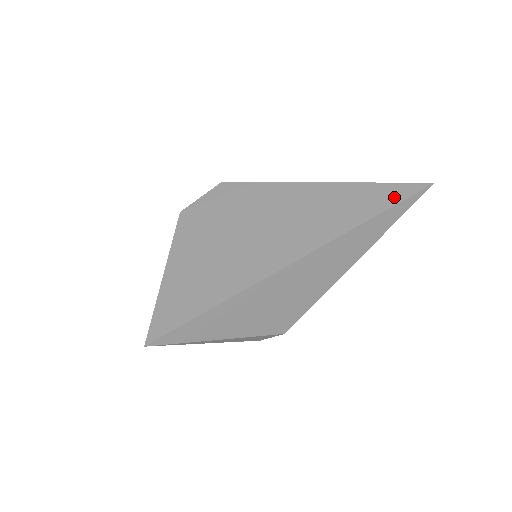
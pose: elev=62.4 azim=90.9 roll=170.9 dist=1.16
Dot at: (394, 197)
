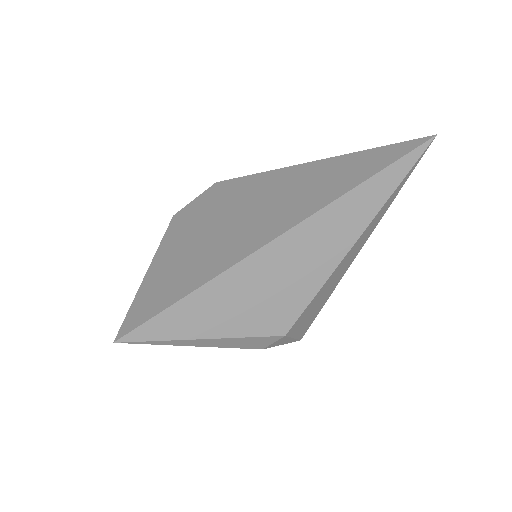
Dot at: (389, 157)
